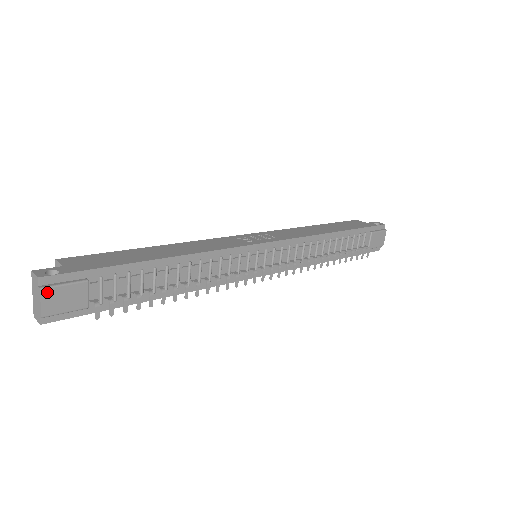
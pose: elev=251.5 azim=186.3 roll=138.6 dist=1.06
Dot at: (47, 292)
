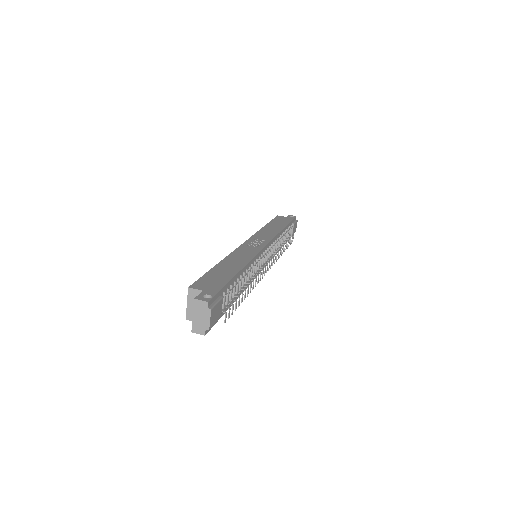
Dot at: (212, 311)
